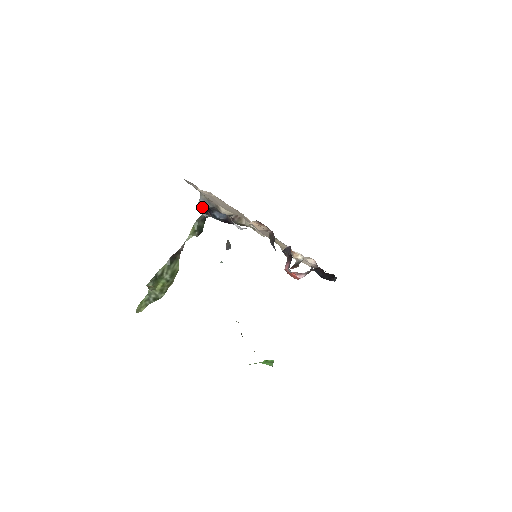
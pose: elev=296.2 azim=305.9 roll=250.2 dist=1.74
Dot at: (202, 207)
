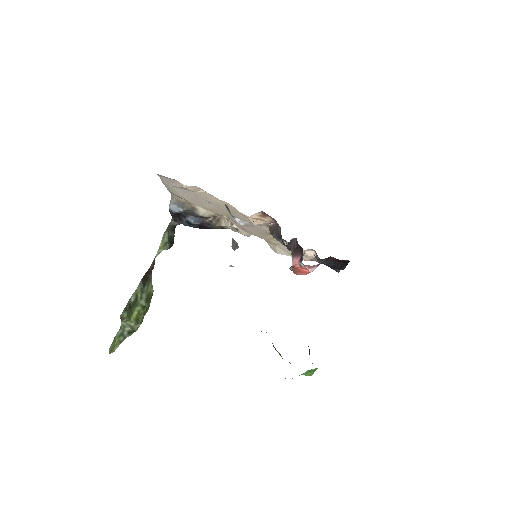
Dot at: (171, 214)
